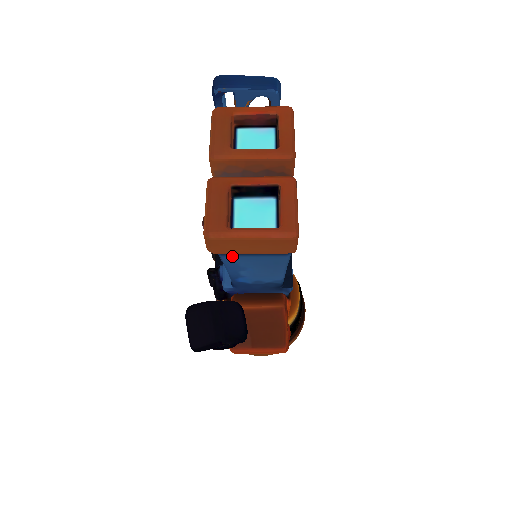
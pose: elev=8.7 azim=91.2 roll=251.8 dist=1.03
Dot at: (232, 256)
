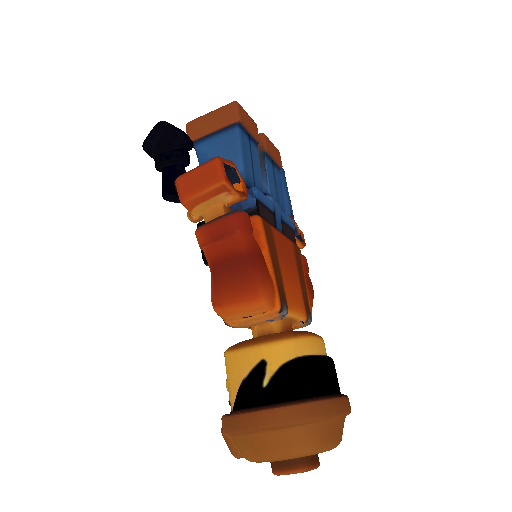
Dot at: (202, 143)
